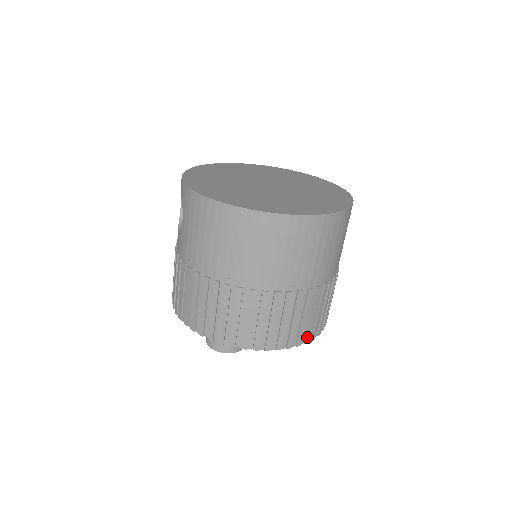
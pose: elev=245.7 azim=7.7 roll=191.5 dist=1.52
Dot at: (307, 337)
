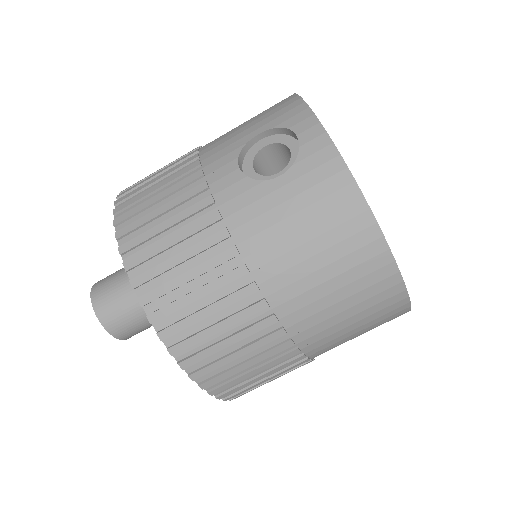
Dot at: occluded
